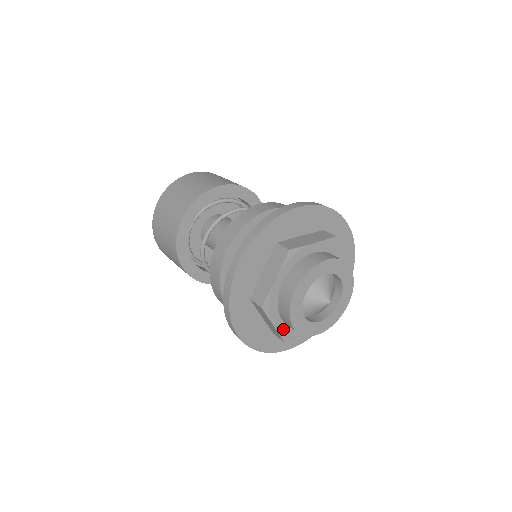
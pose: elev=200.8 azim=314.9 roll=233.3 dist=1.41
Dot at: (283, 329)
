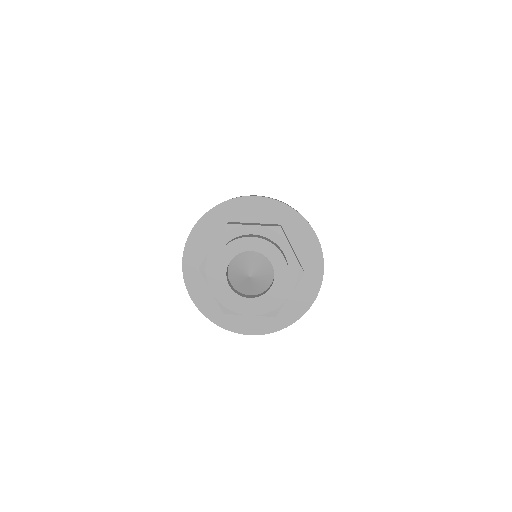
Dot at: (211, 258)
